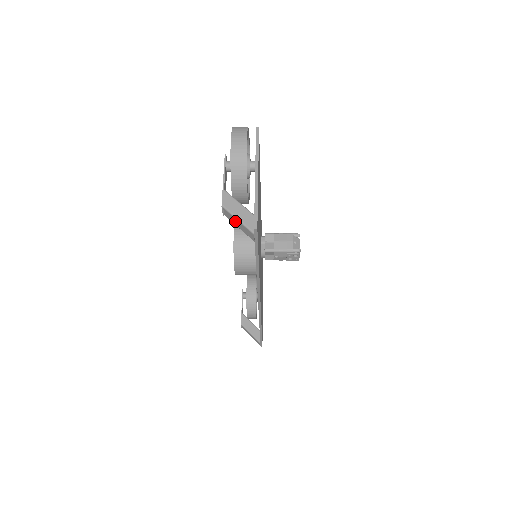
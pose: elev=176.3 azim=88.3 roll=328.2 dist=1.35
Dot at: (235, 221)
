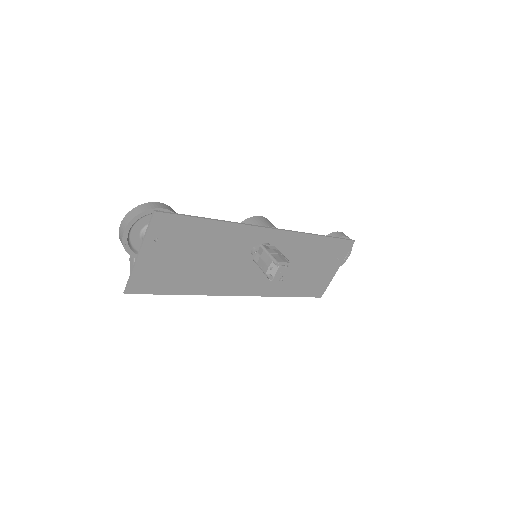
Dot at: occluded
